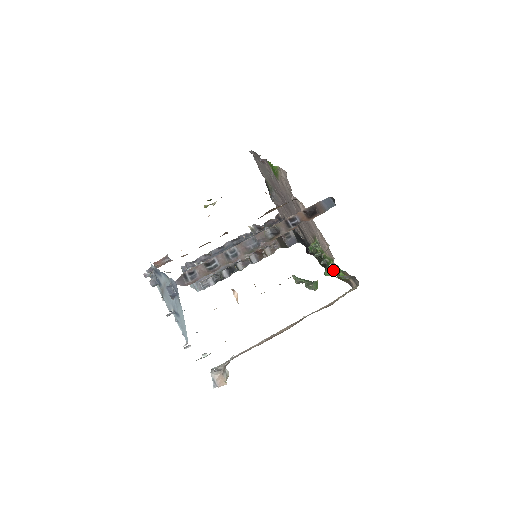
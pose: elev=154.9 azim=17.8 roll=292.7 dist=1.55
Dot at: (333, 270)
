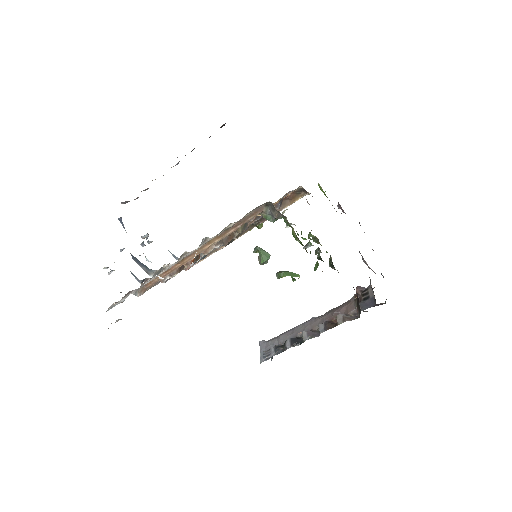
Dot at: occluded
